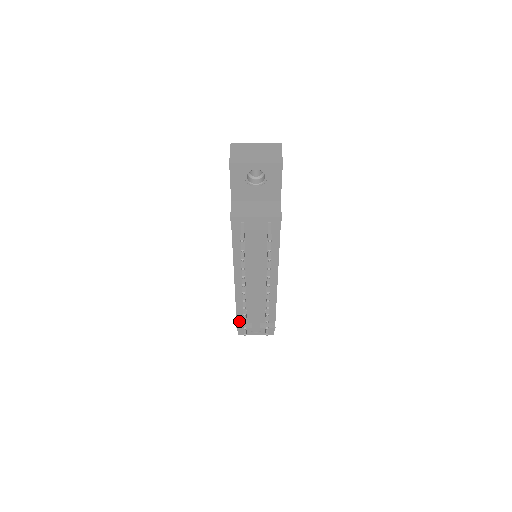
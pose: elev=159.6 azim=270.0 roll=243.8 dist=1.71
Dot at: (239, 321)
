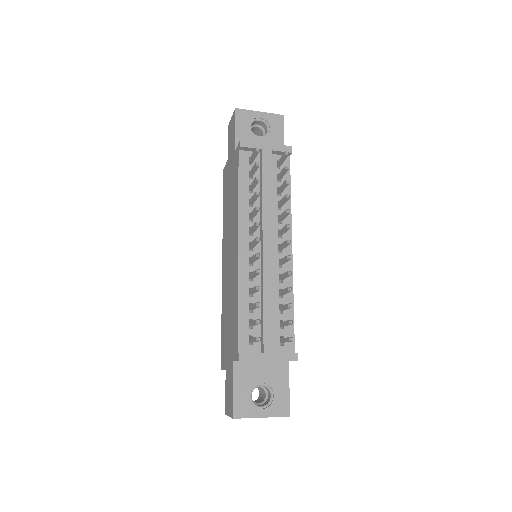
Dot at: (241, 348)
